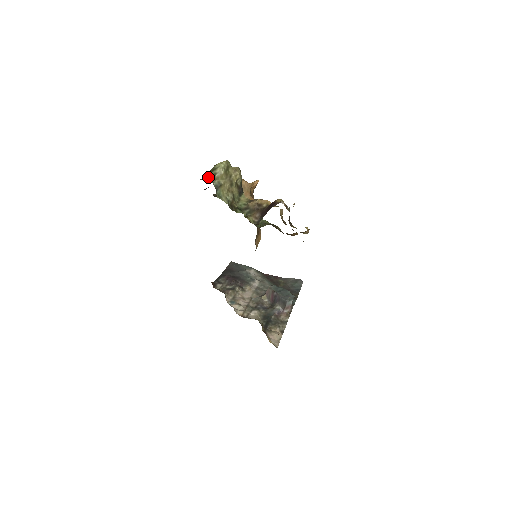
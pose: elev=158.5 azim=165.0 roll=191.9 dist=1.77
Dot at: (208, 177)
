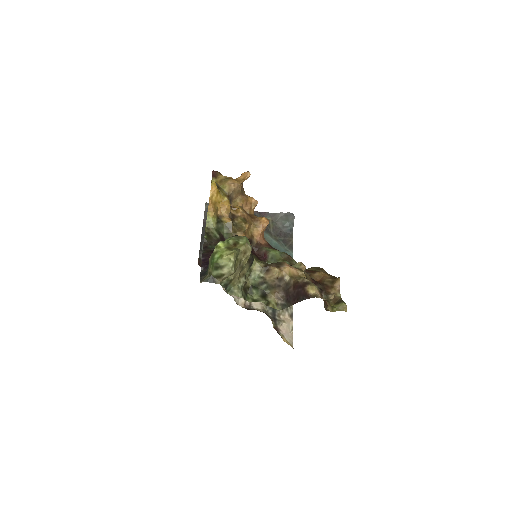
Dot at: (212, 277)
